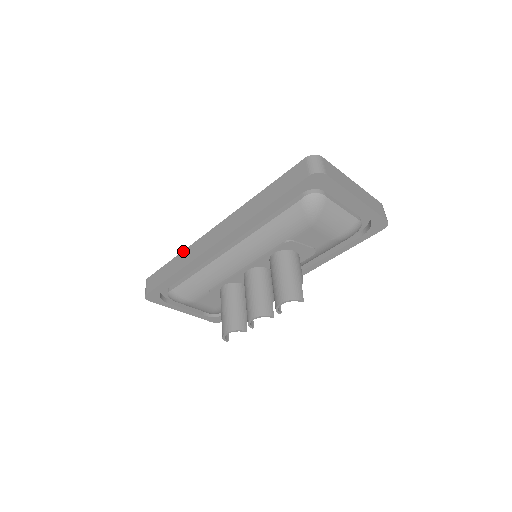
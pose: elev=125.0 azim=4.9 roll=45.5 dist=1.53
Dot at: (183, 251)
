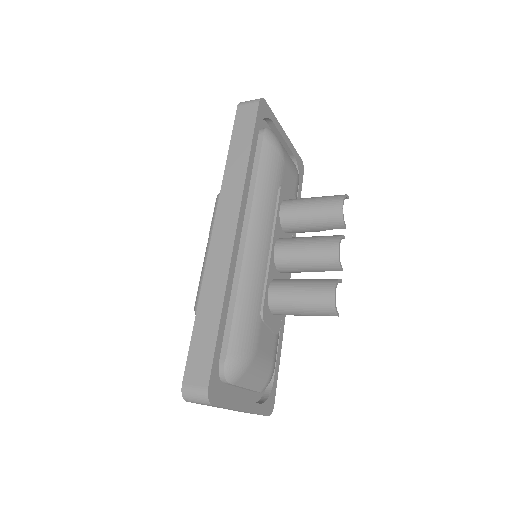
Dot at: (201, 291)
